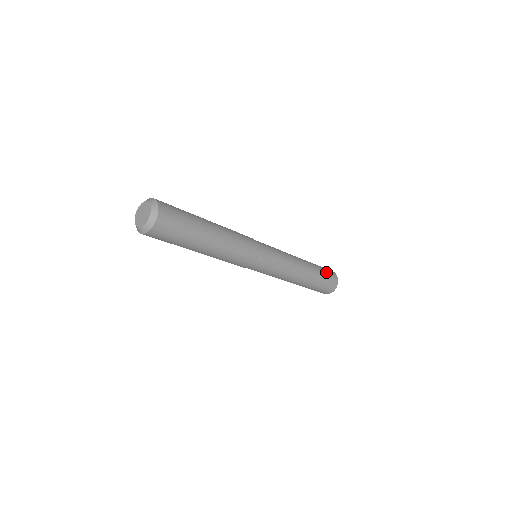
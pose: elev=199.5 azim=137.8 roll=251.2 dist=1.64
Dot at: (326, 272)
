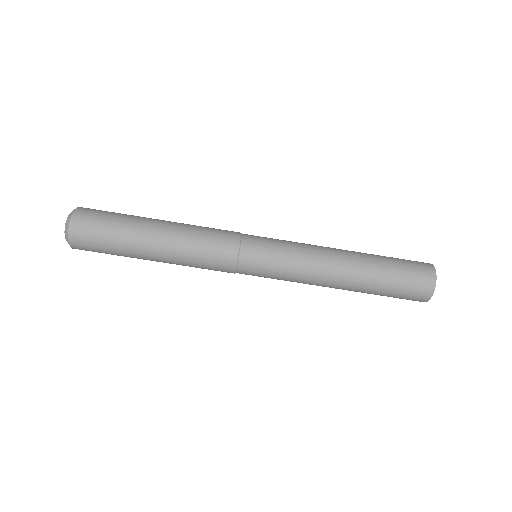
Dot at: occluded
